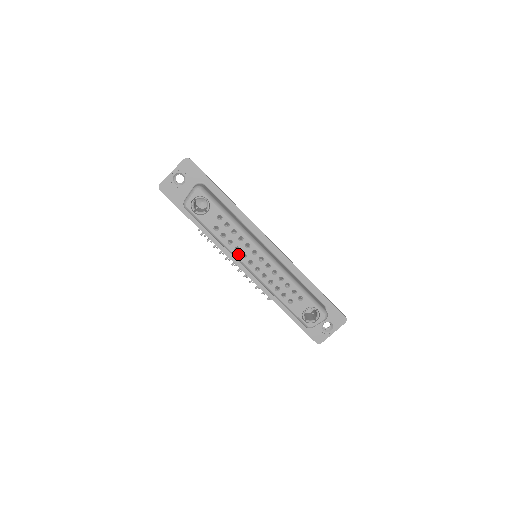
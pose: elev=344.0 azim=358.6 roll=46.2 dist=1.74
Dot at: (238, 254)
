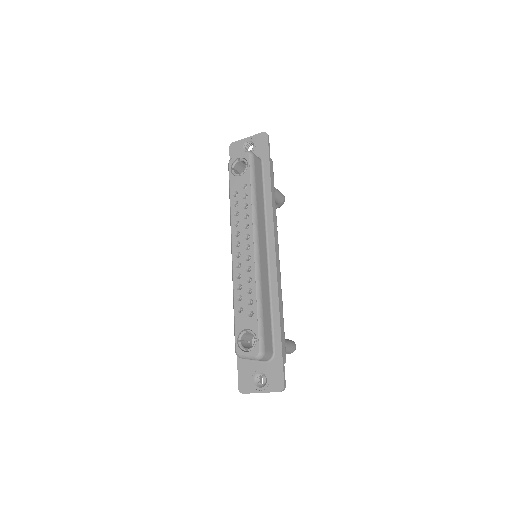
Dot at: (234, 229)
